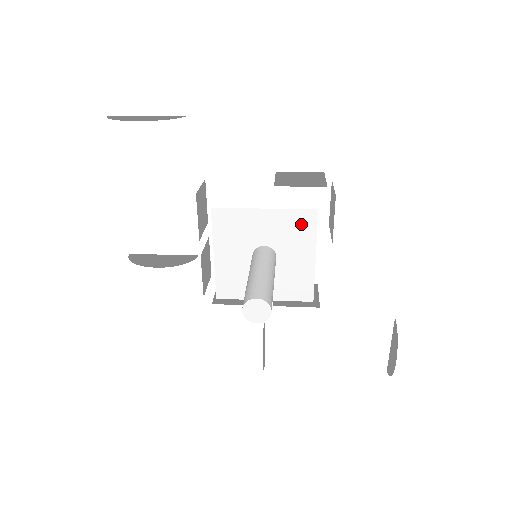
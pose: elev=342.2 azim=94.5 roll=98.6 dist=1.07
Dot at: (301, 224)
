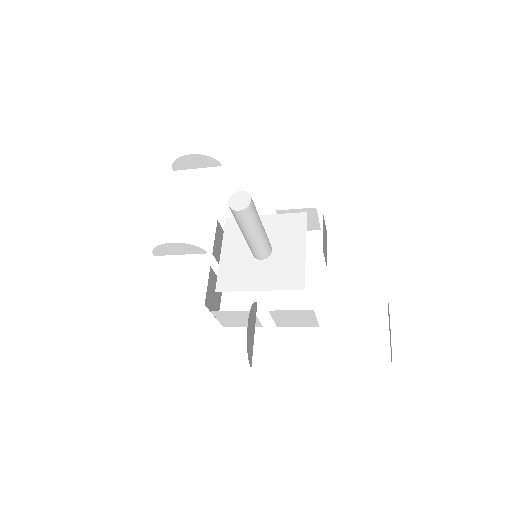
Dot at: (294, 223)
